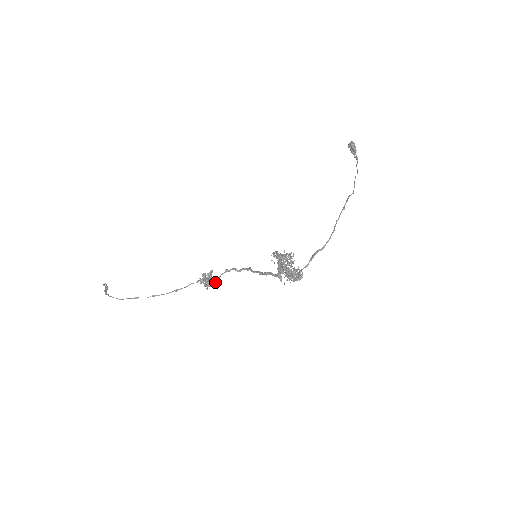
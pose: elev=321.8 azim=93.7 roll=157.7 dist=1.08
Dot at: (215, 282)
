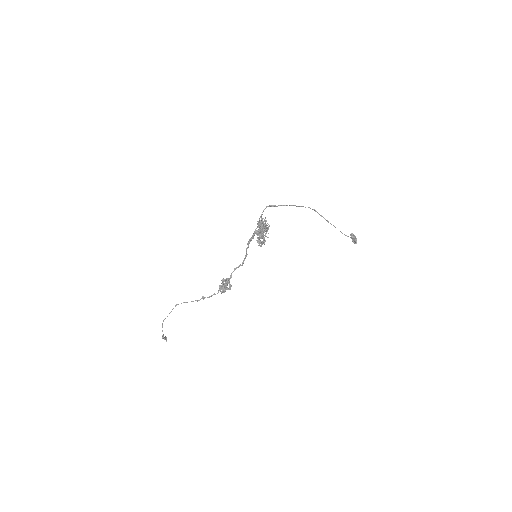
Dot at: (228, 288)
